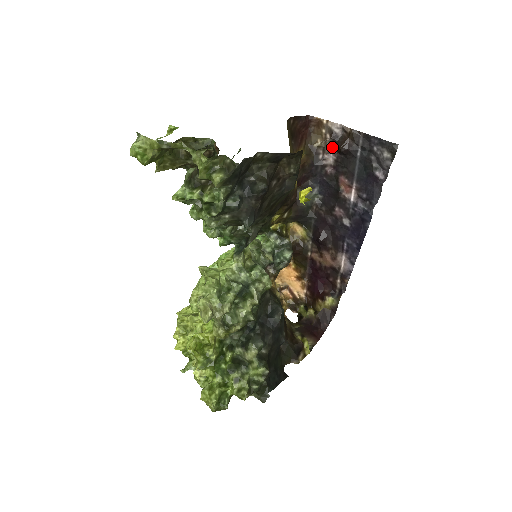
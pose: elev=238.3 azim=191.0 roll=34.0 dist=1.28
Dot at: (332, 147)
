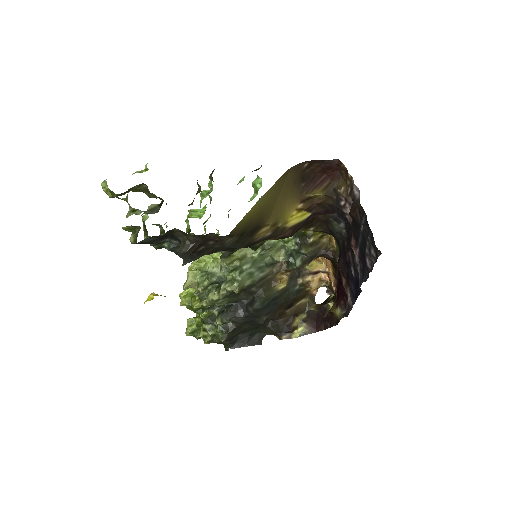
Dot at: (352, 202)
